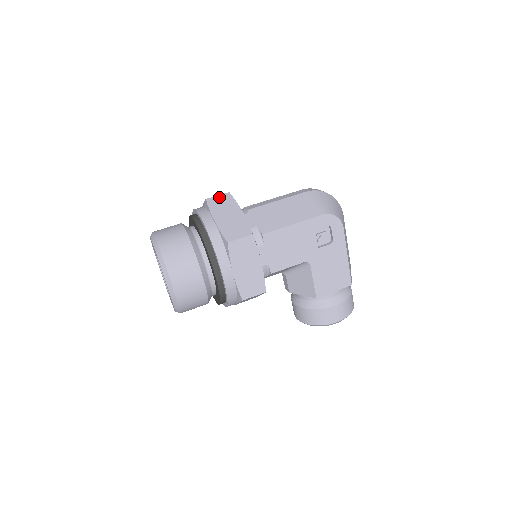
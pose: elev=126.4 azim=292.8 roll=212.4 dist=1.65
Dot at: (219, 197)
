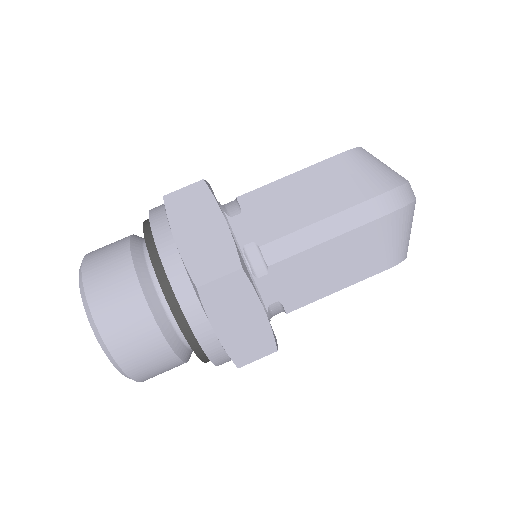
Dot at: (223, 283)
